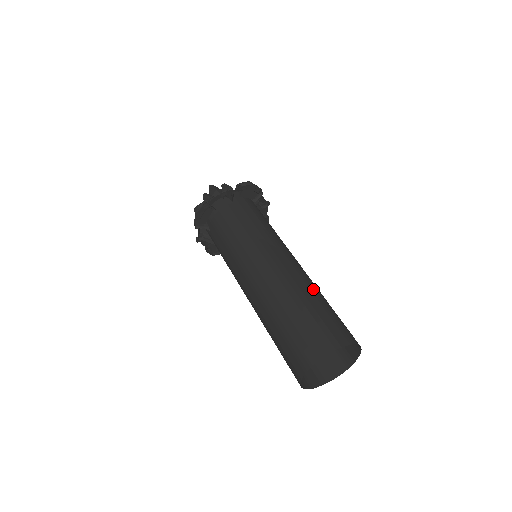
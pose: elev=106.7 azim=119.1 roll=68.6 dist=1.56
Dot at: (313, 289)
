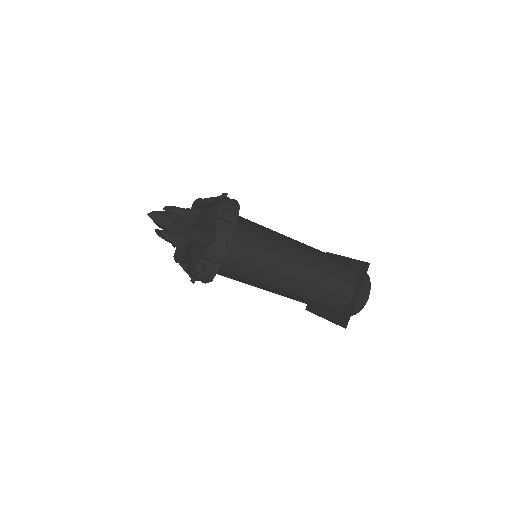
Dot at: (331, 262)
